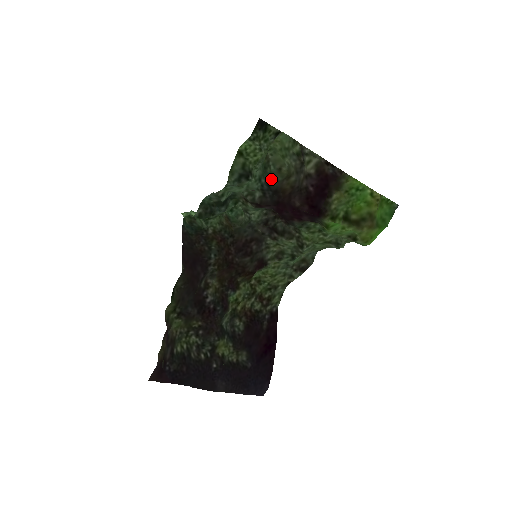
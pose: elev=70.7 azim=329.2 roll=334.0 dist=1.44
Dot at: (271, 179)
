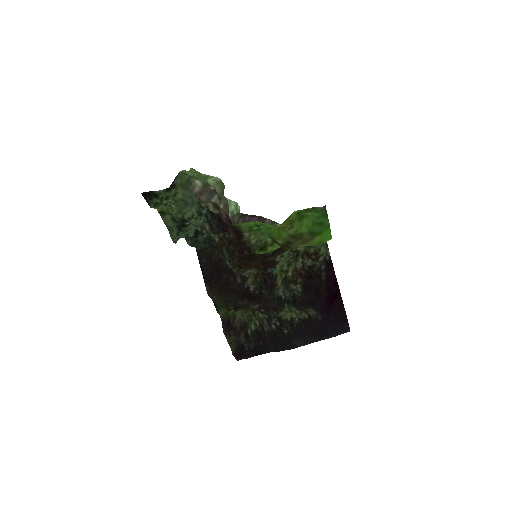
Dot at: occluded
